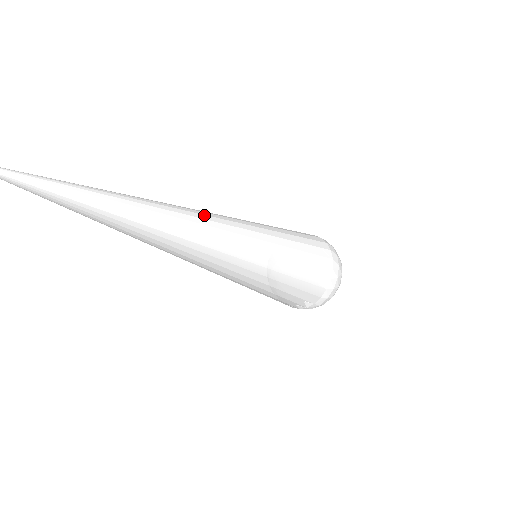
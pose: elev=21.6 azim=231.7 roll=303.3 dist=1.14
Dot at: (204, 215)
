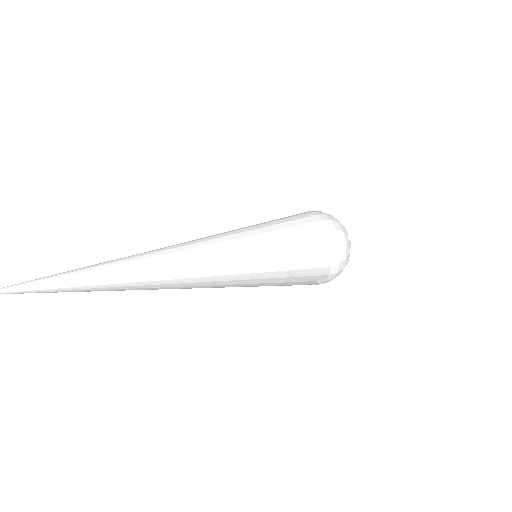
Dot at: (187, 250)
